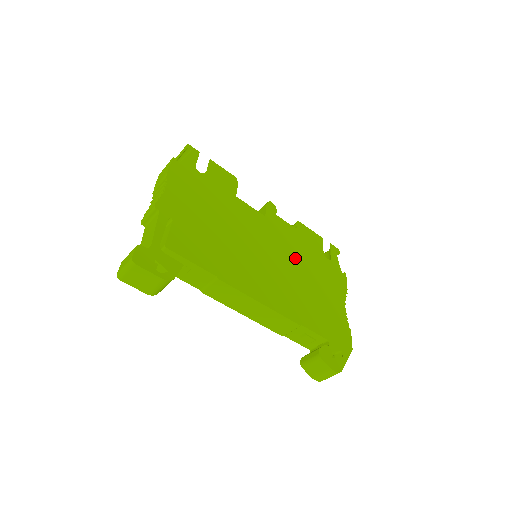
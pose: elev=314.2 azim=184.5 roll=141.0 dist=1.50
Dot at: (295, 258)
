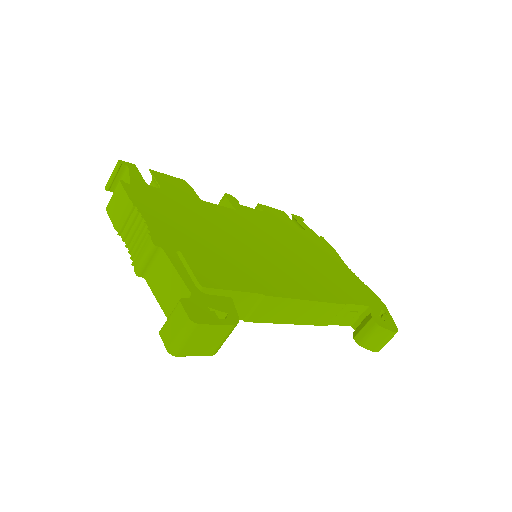
Dot at: (287, 241)
